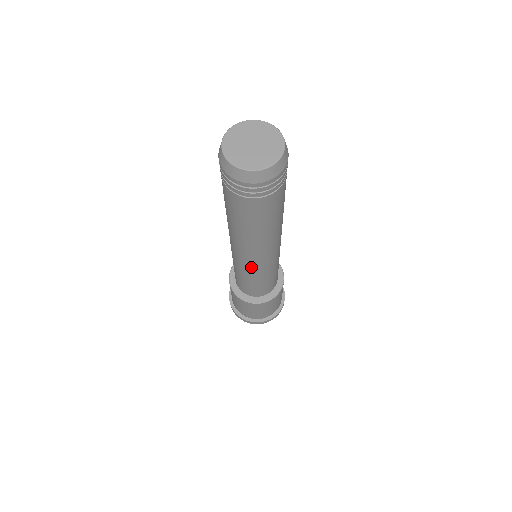
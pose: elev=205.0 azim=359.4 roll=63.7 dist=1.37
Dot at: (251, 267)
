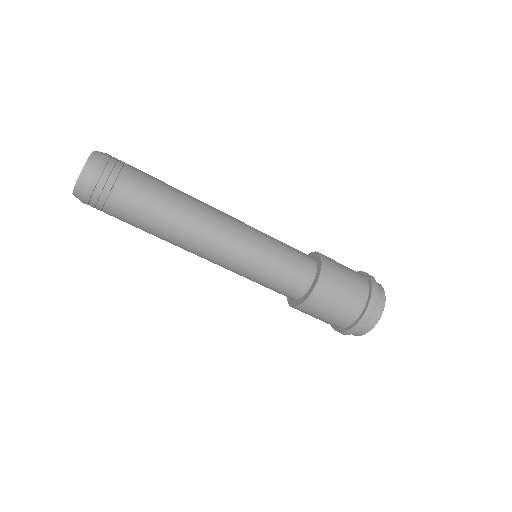
Dot at: (232, 261)
